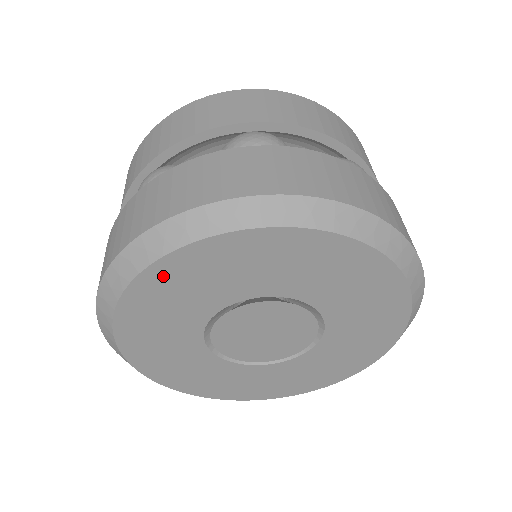
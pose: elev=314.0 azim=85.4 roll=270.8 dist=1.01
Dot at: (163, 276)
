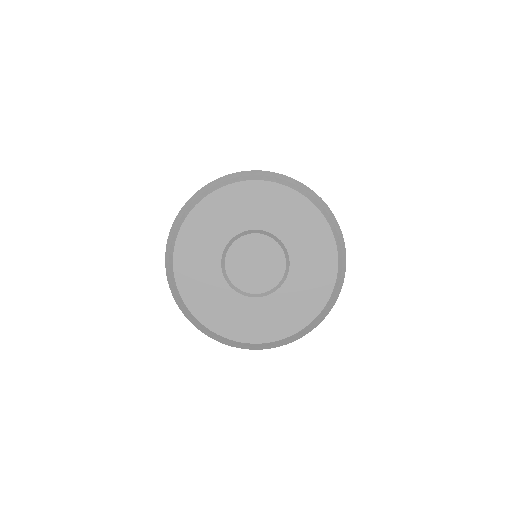
Dot at: (206, 209)
